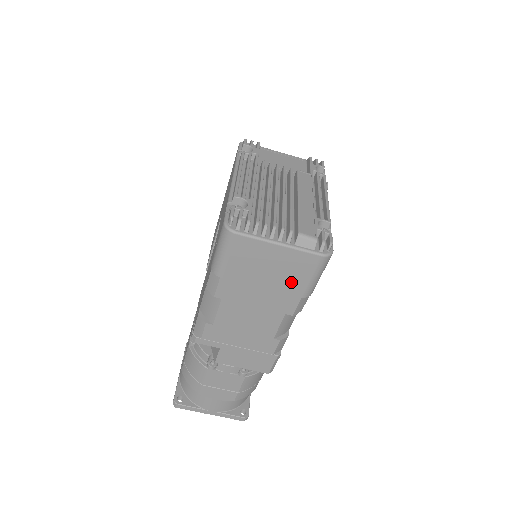
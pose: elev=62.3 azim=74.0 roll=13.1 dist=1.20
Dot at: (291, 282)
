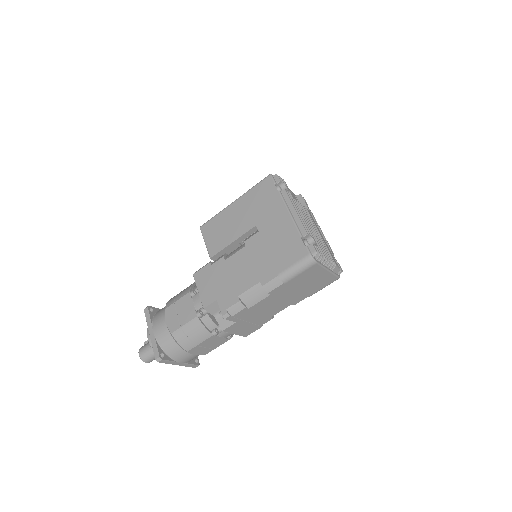
Dot at: (313, 289)
